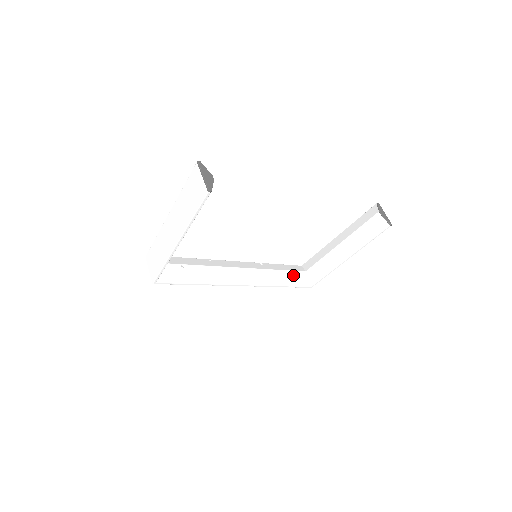
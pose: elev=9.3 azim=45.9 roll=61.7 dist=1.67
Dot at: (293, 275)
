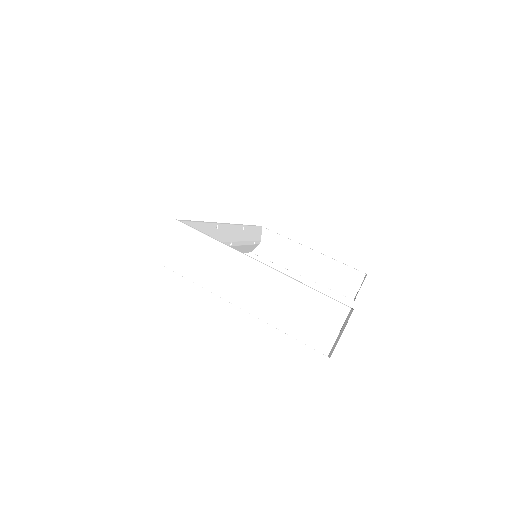
Dot at: (252, 245)
